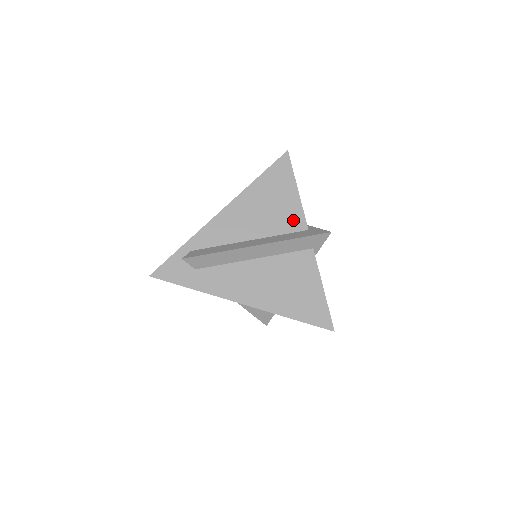
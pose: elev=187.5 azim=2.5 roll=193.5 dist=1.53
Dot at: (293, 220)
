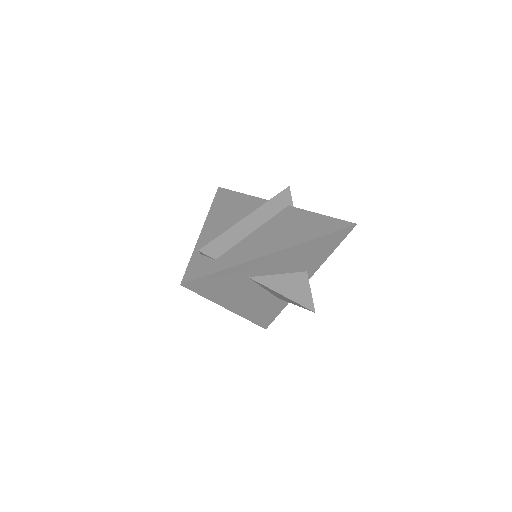
Dot at: (259, 204)
